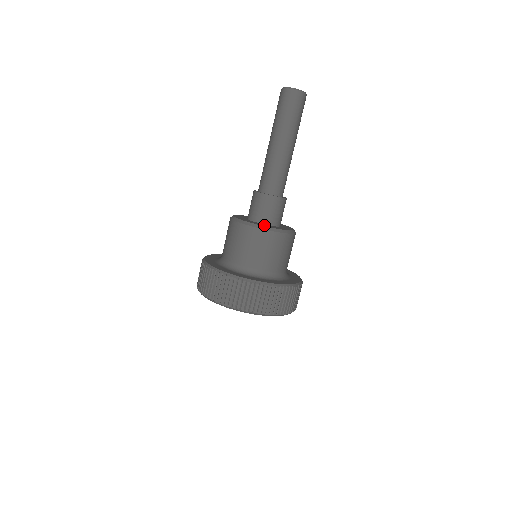
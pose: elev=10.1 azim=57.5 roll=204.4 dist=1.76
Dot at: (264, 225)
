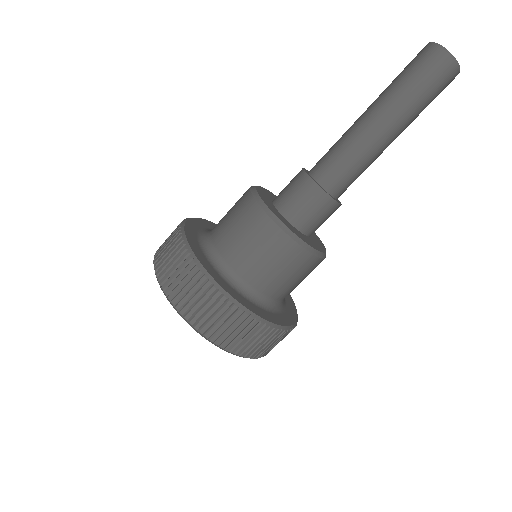
Dot at: (303, 237)
